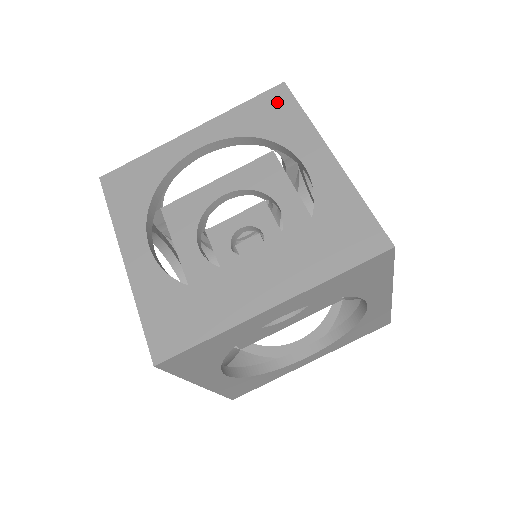
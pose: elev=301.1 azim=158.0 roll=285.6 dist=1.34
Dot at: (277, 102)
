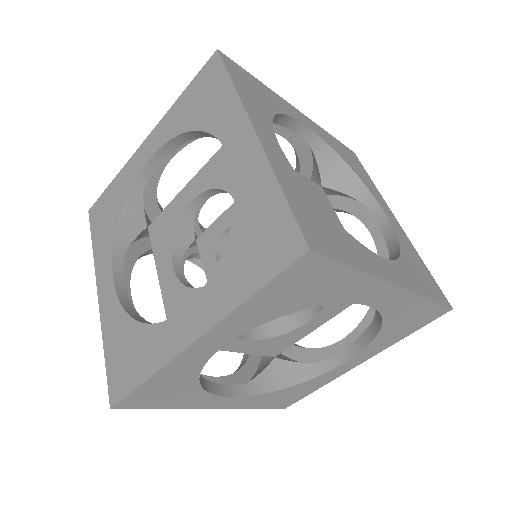
Dot at: (210, 79)
